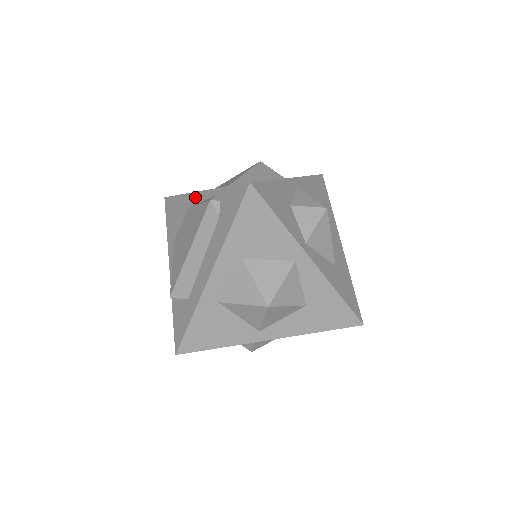
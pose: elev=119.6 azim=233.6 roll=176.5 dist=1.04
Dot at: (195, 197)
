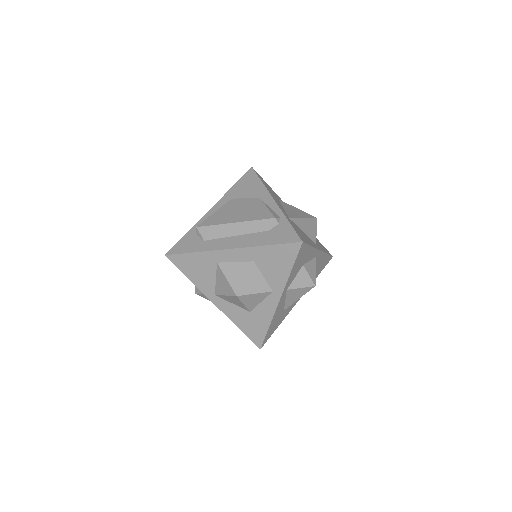
Dot at: (269, 199)
